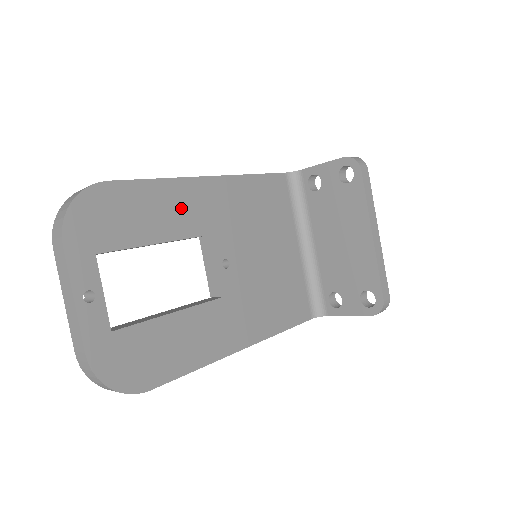
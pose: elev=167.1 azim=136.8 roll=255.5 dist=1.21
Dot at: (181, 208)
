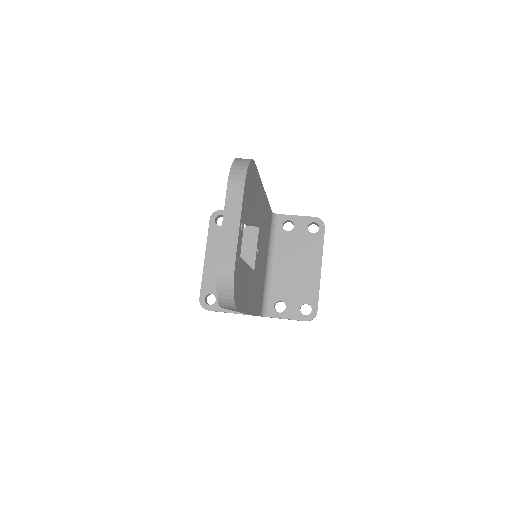
Dot at: (259, 201)
